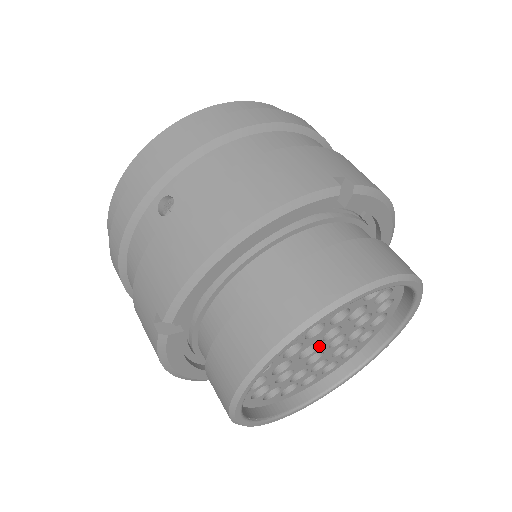
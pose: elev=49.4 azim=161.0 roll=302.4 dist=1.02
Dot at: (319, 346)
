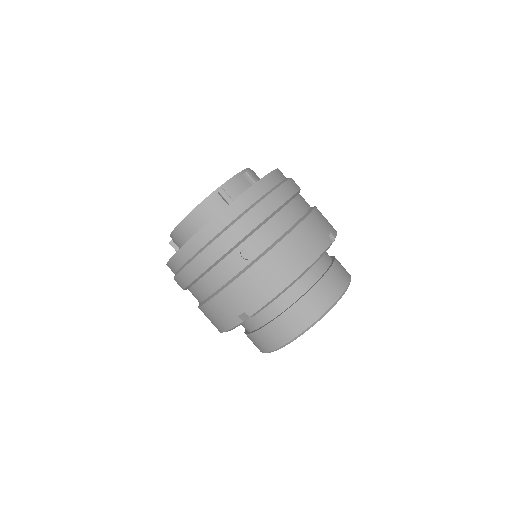
Dot at: occluded
